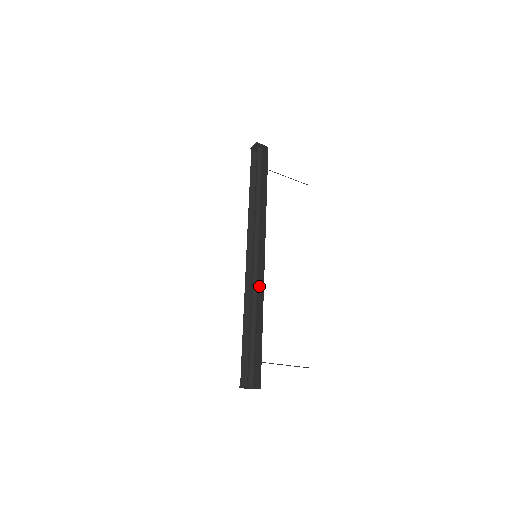
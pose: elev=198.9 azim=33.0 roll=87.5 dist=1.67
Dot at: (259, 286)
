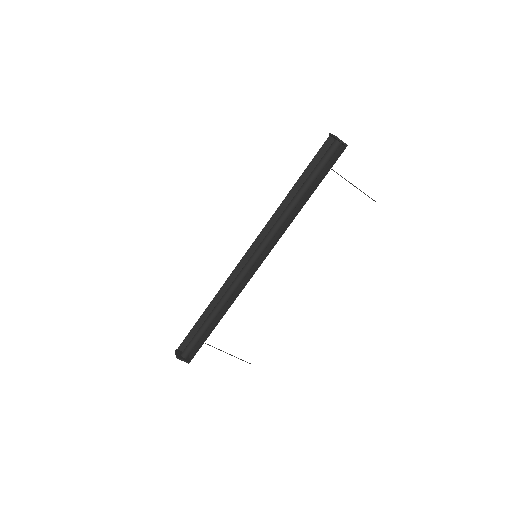
Dot at: (243, 283)
